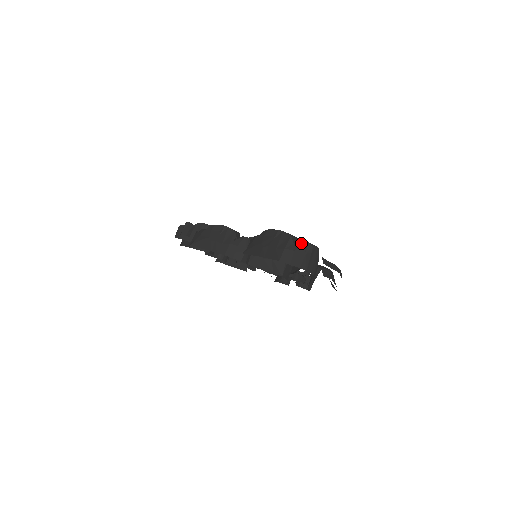
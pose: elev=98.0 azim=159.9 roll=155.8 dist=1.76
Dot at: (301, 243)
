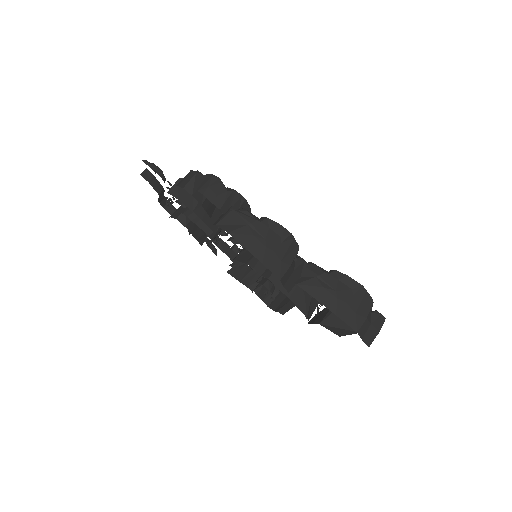
Dot at: (379, 316)
